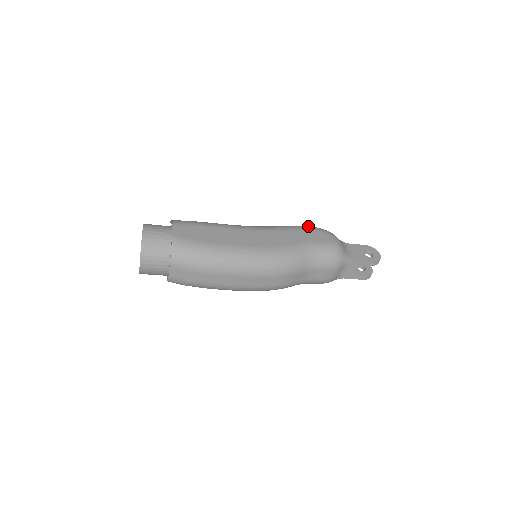
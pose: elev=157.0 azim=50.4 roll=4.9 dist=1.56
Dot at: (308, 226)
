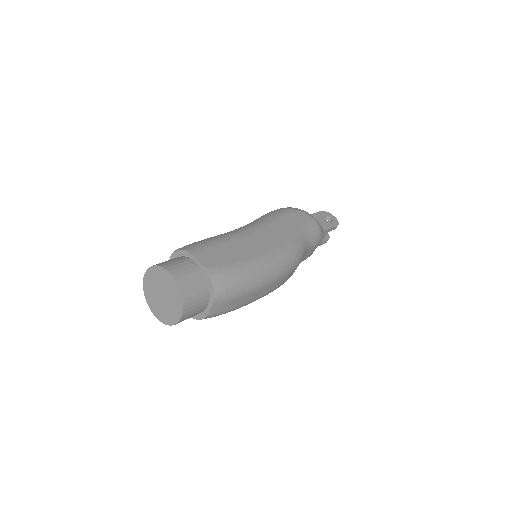
Dot at: (281, 209)
